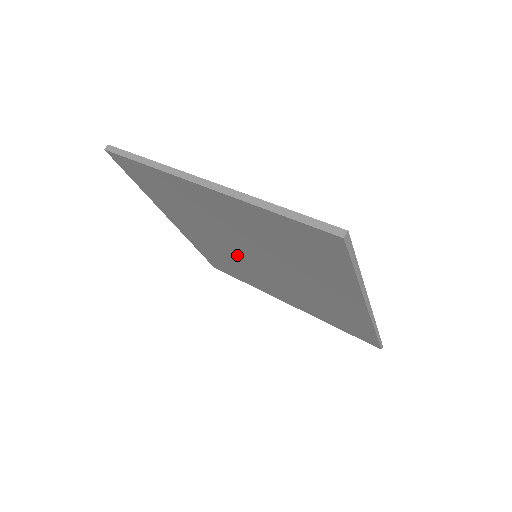
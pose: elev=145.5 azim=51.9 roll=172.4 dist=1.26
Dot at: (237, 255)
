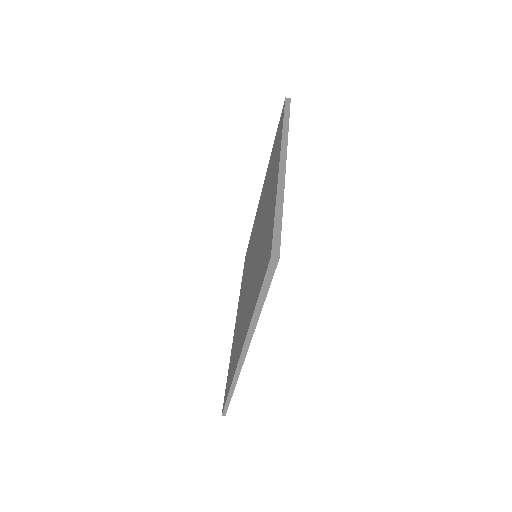
Dot at: (253, 247)
